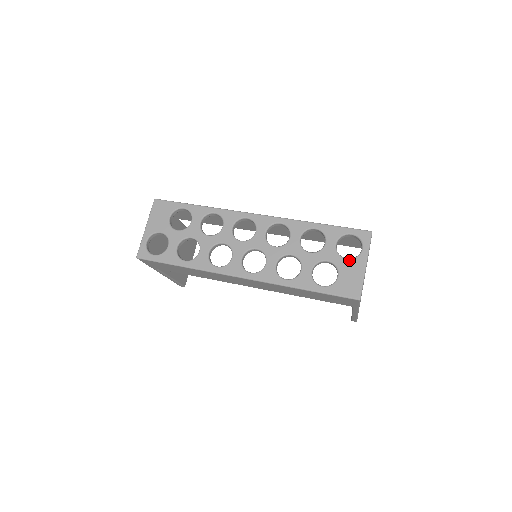
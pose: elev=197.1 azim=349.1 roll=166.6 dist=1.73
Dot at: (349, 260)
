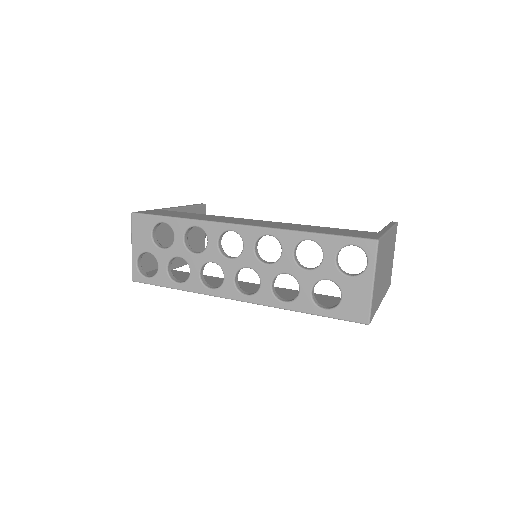
Dot at: (353, 278)
